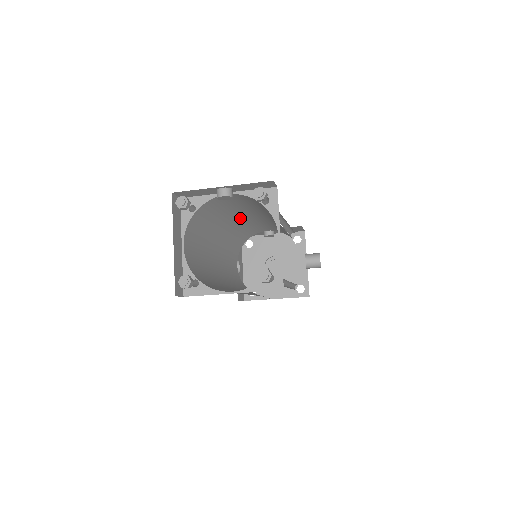
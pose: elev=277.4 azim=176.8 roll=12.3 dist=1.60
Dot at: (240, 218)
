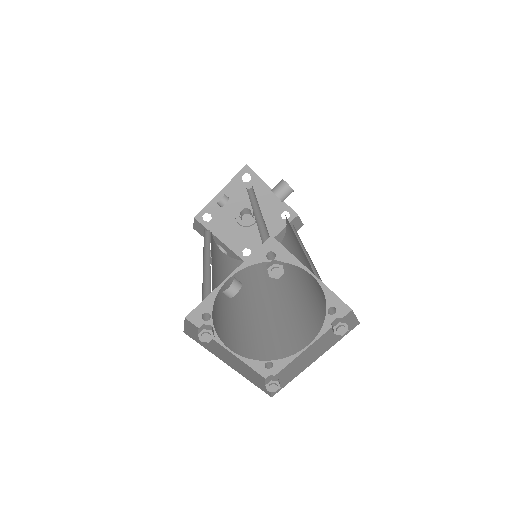
Dot at: occluded
